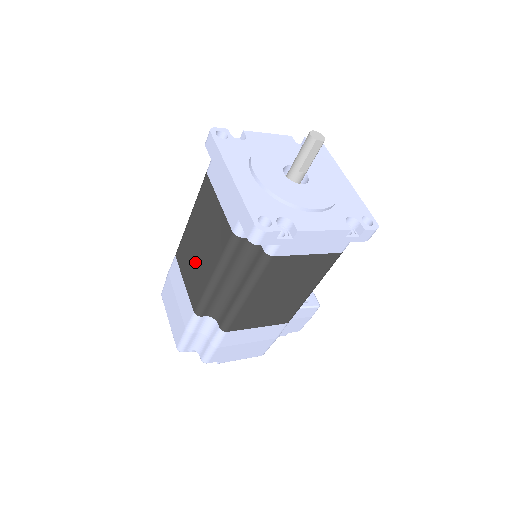
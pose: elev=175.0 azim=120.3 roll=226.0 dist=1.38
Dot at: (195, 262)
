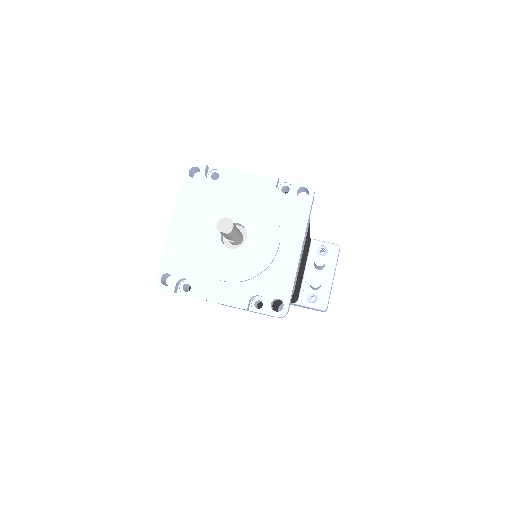
Dot at: occluded
